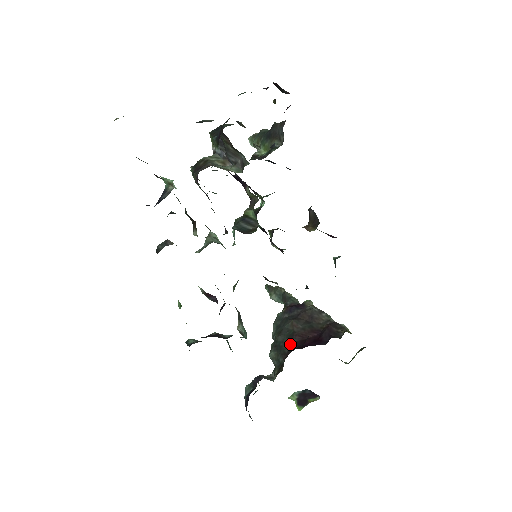
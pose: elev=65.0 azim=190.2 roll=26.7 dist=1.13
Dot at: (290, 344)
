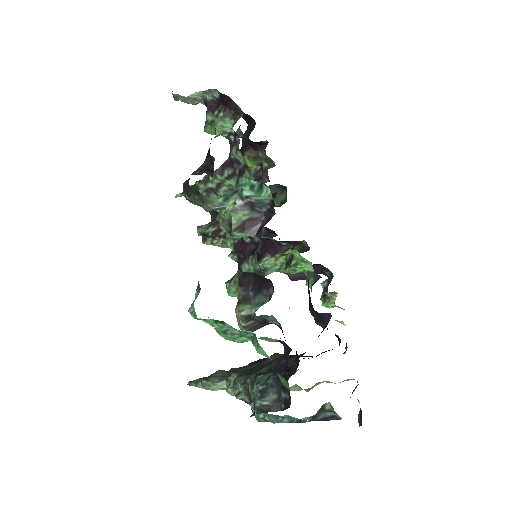
Dot at: occluded
